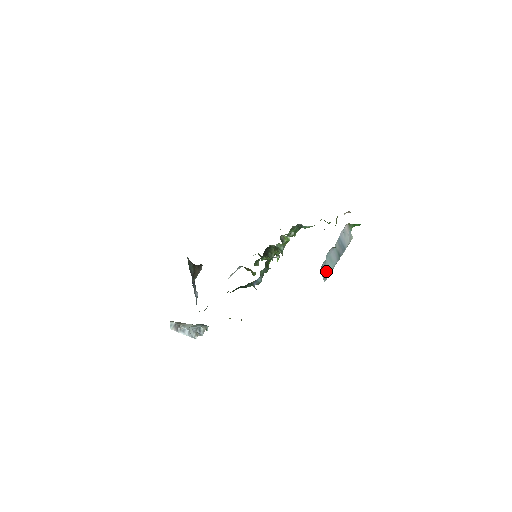
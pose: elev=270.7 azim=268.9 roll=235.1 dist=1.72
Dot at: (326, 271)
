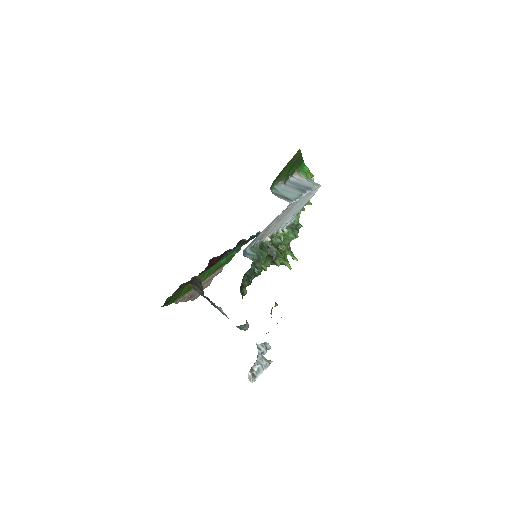
Dot at: (286, 197)
